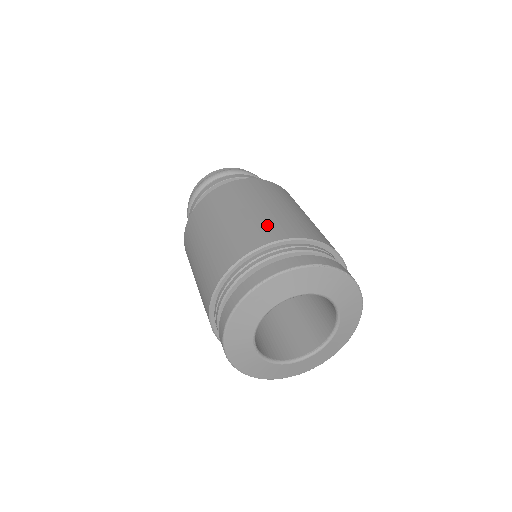
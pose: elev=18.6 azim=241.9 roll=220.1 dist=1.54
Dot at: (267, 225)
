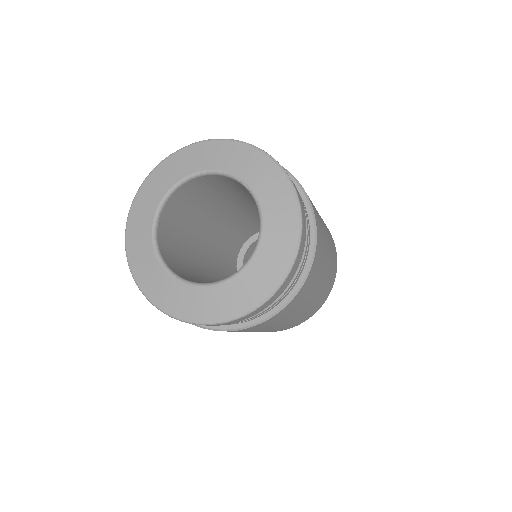
Dot at: occluded
